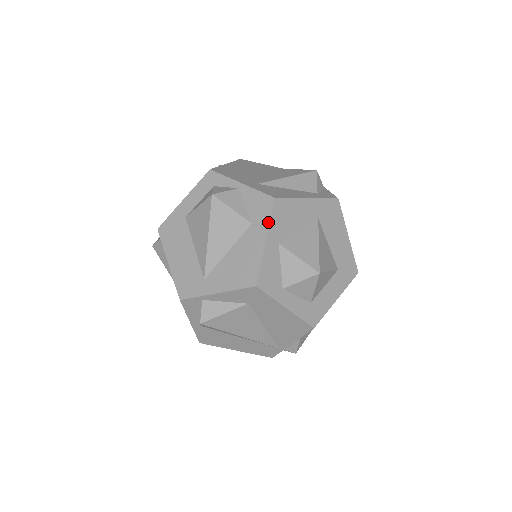
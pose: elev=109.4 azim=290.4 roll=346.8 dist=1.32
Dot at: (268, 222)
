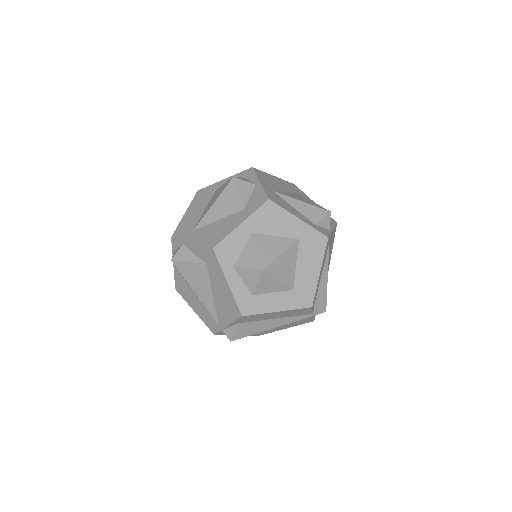
Dot at: (253, 212)
